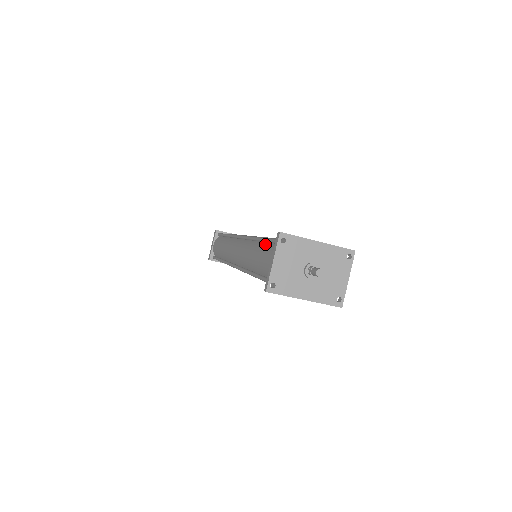
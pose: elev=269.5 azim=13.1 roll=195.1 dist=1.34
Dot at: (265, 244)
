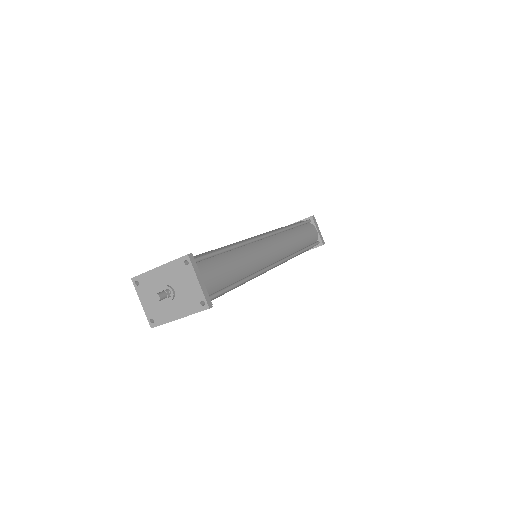
Dot at: occluded
